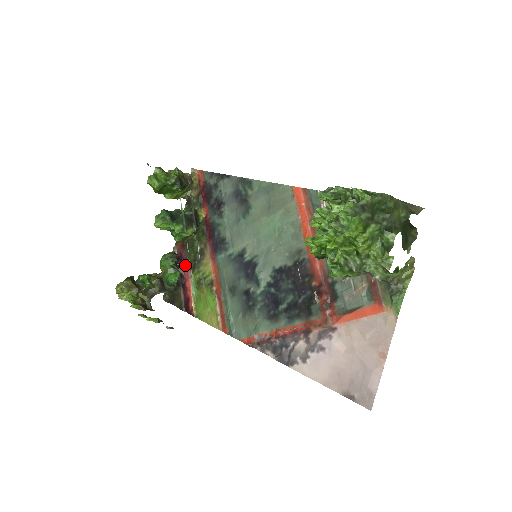
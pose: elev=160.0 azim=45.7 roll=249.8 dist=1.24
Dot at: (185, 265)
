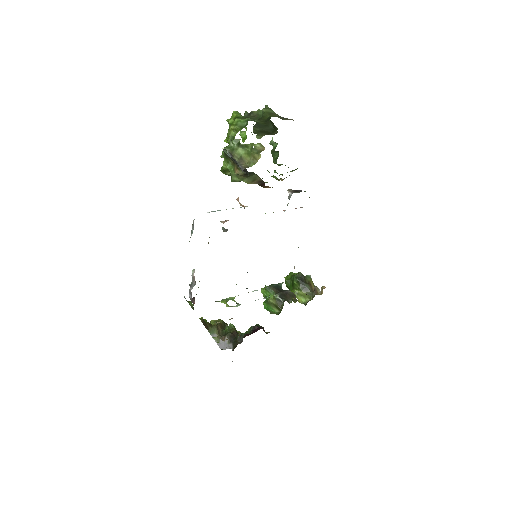
Dot at: occluded
